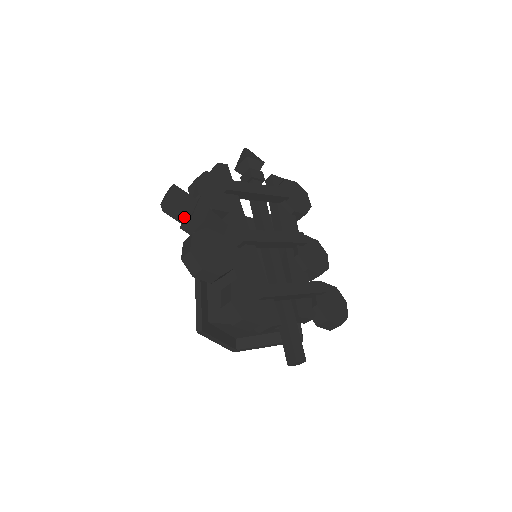
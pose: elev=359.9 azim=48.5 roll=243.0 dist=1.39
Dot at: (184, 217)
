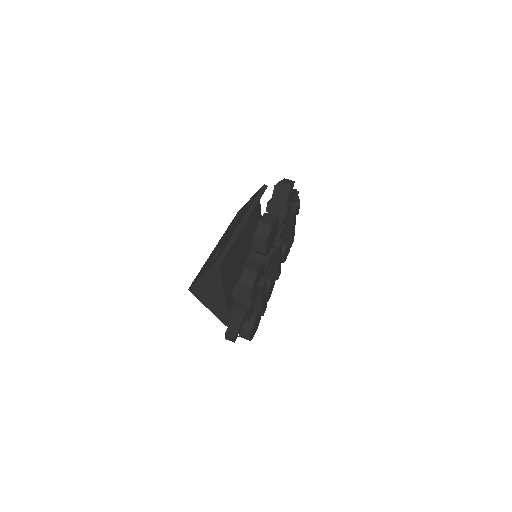
Dot at: (279, 202)
